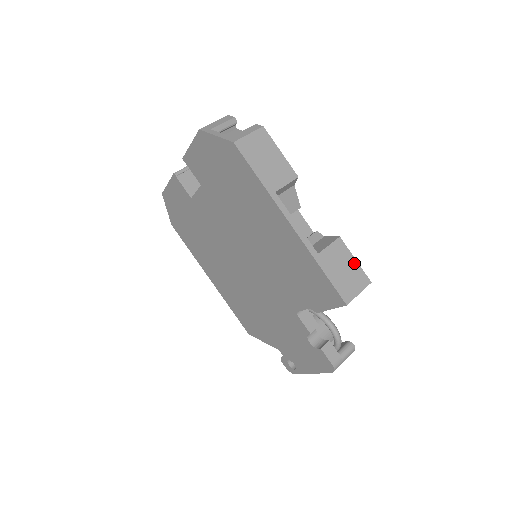
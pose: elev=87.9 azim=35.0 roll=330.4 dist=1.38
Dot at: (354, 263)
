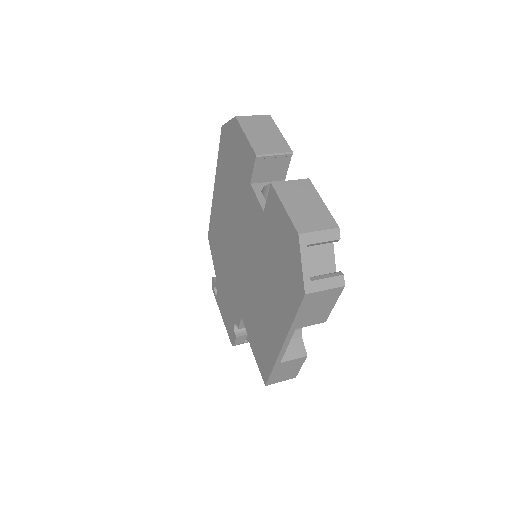
Dot at: (298, 369)
